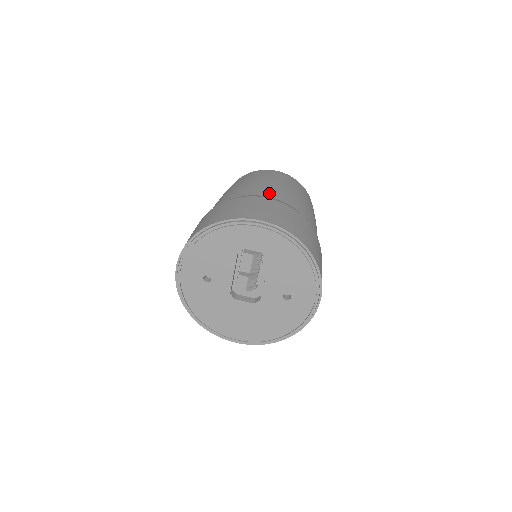
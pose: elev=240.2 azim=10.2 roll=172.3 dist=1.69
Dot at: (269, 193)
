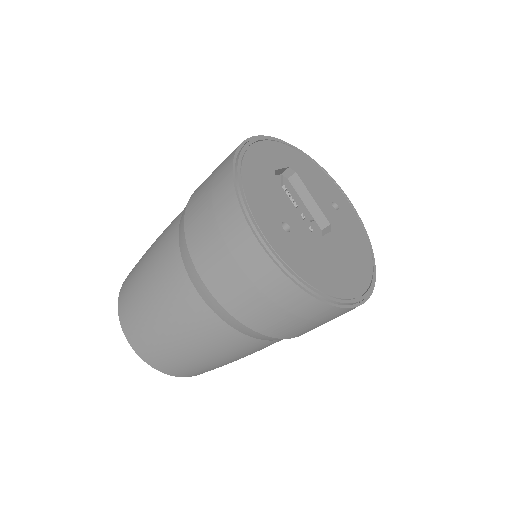
Dot at: occluded
